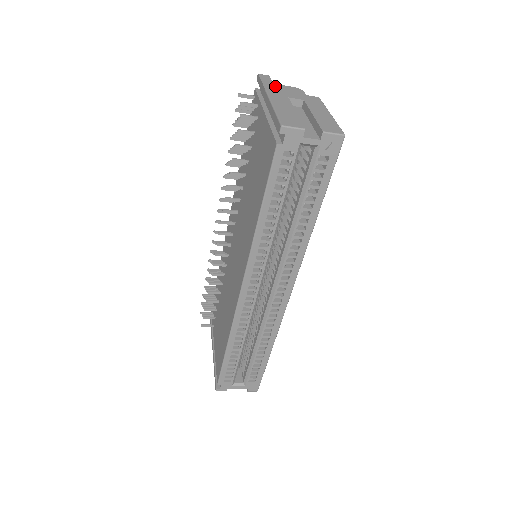
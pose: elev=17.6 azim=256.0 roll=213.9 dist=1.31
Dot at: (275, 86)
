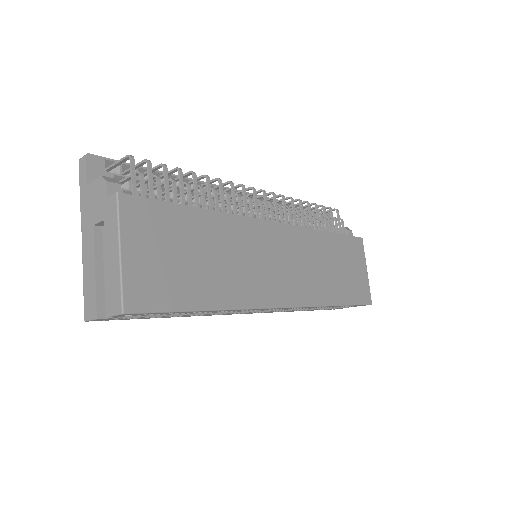
Dot at: (87, 194)
